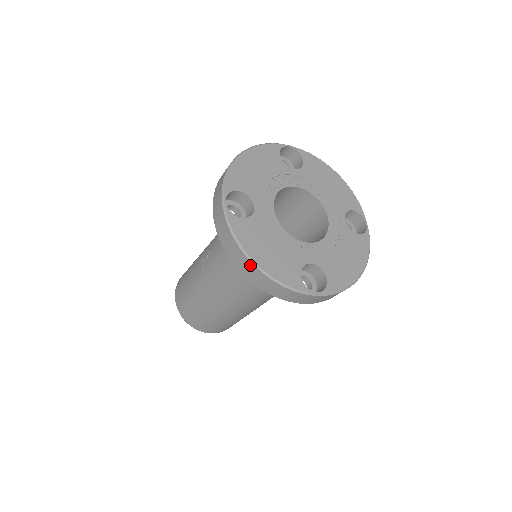
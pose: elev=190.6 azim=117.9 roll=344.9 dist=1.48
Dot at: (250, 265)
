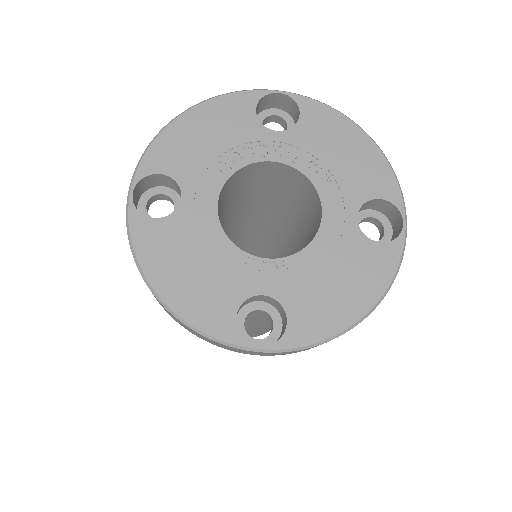
Dot at: (153, 294)
